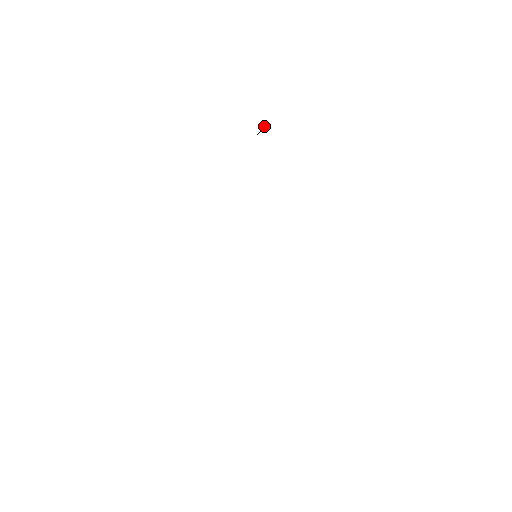
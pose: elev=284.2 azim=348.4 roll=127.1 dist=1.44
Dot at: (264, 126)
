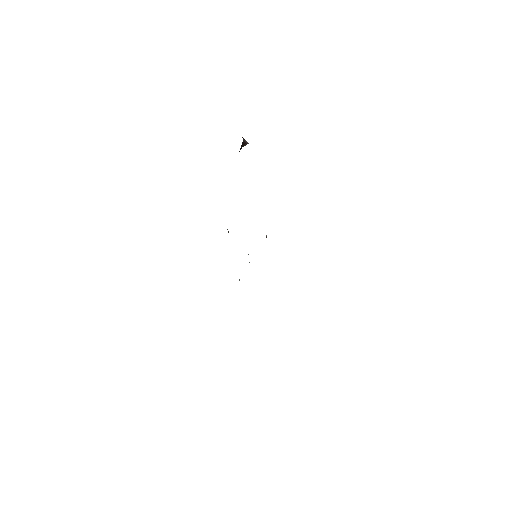
Dot at: occluded
